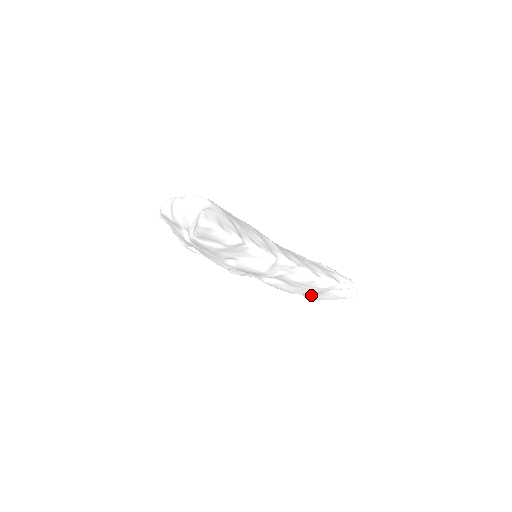
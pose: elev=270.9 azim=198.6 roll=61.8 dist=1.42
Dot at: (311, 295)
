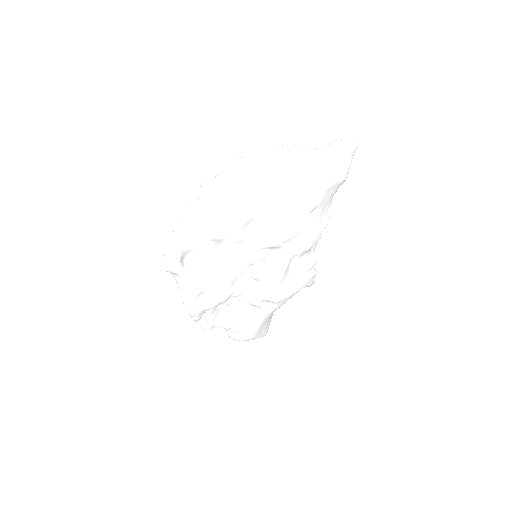
Dot at: (269, 316)
